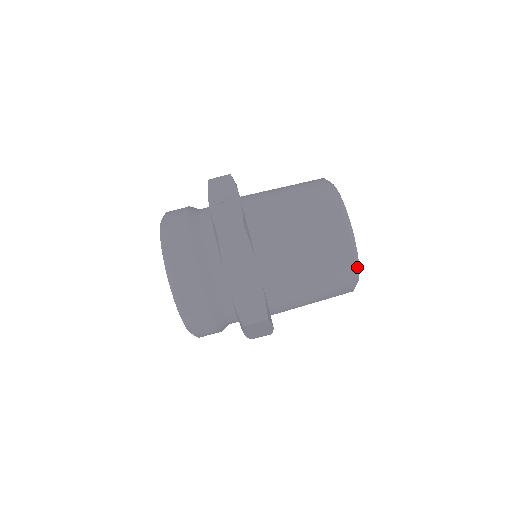
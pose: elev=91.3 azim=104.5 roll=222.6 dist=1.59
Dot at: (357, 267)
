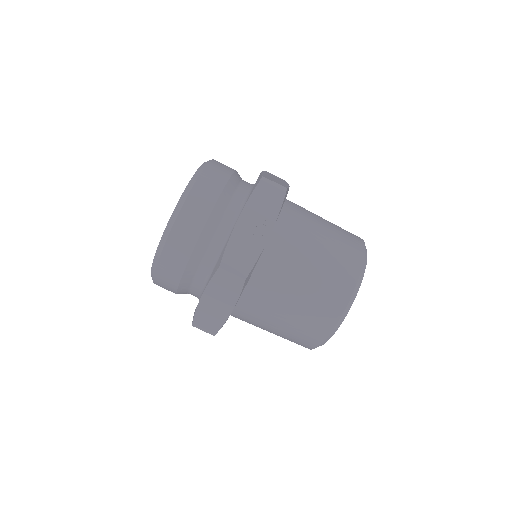
Dot at: occluded
